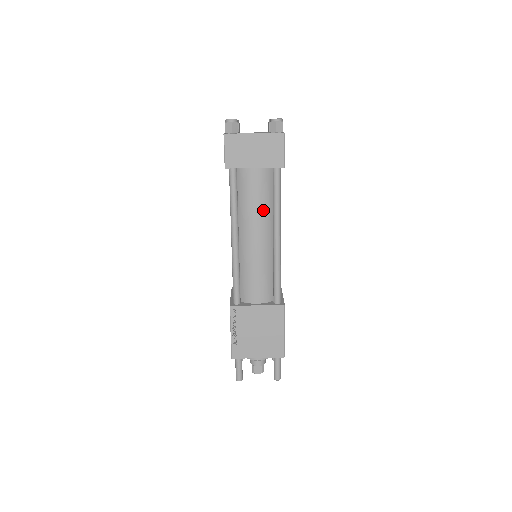
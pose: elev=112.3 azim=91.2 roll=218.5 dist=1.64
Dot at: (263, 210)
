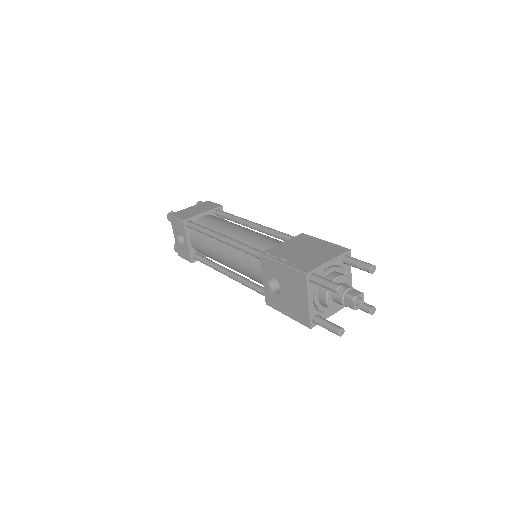
Dot at: (229, 223)
